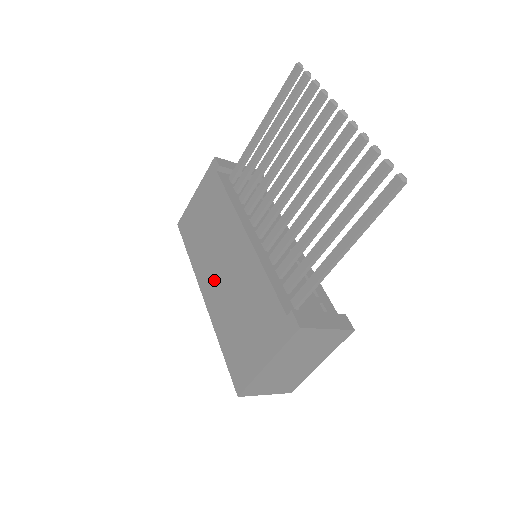
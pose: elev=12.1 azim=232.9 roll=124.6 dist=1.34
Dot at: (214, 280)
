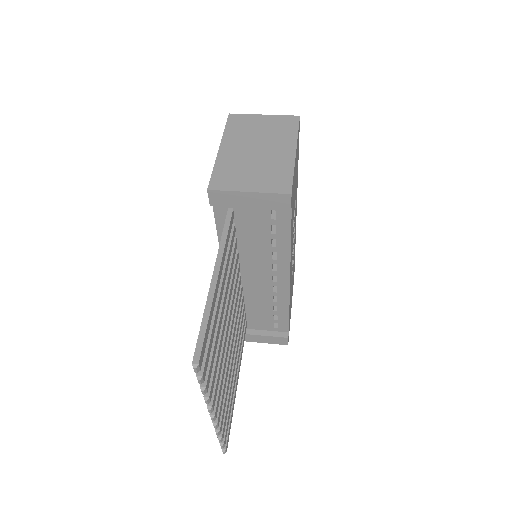
Dot at: occluded
